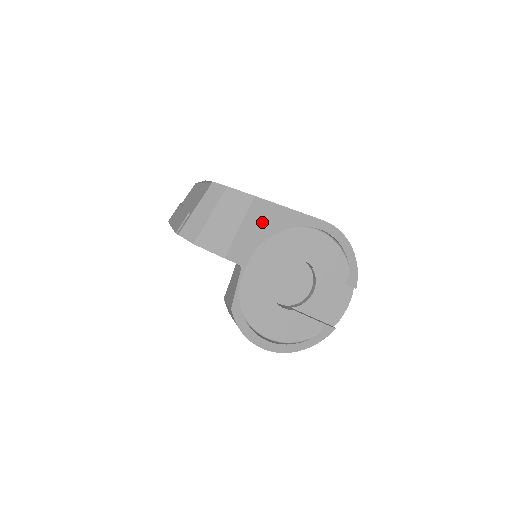
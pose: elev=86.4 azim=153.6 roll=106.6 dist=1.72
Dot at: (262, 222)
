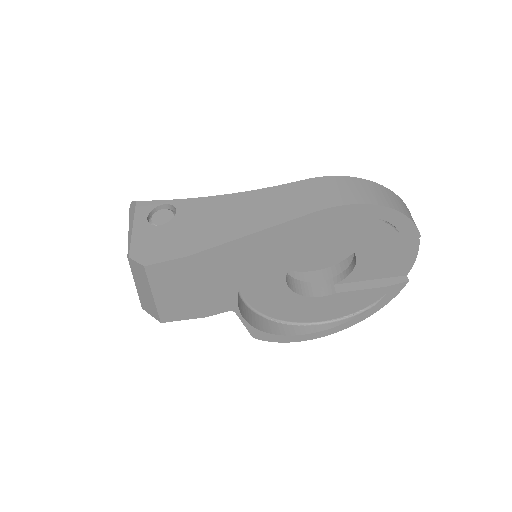
Dot at: (222, 268)
